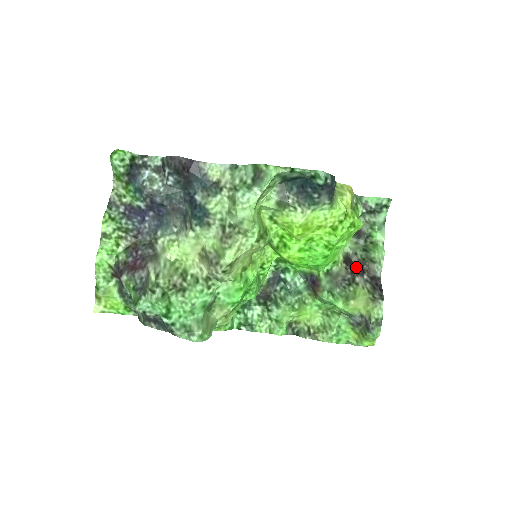
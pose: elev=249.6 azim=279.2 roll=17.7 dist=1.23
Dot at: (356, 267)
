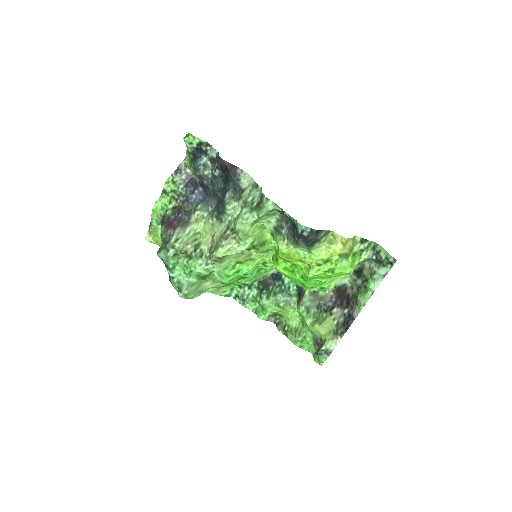
Dot at: (345, 299)
